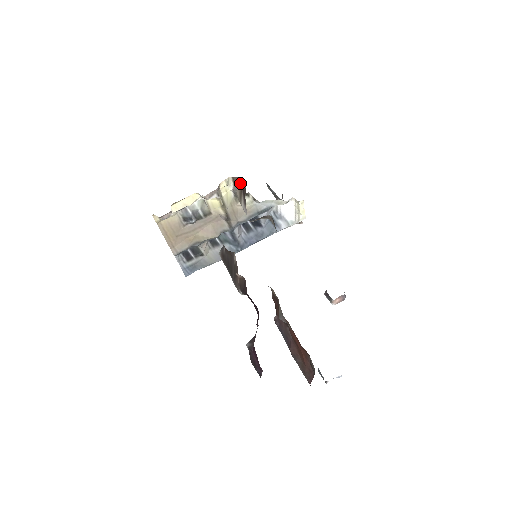
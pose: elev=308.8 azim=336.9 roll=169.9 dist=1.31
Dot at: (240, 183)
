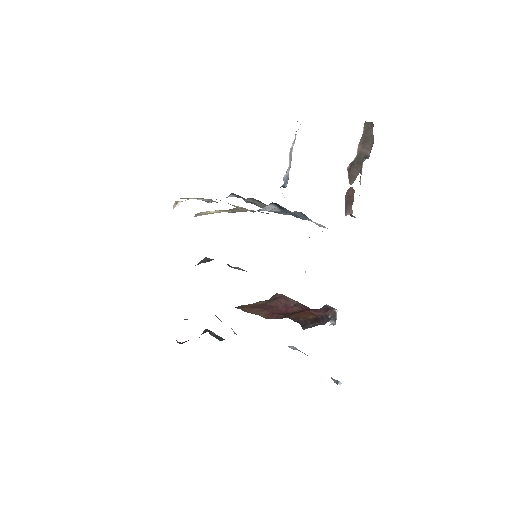
Dot at: occluded
